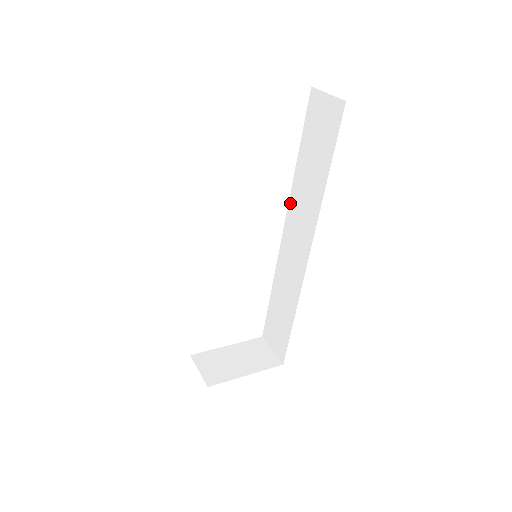
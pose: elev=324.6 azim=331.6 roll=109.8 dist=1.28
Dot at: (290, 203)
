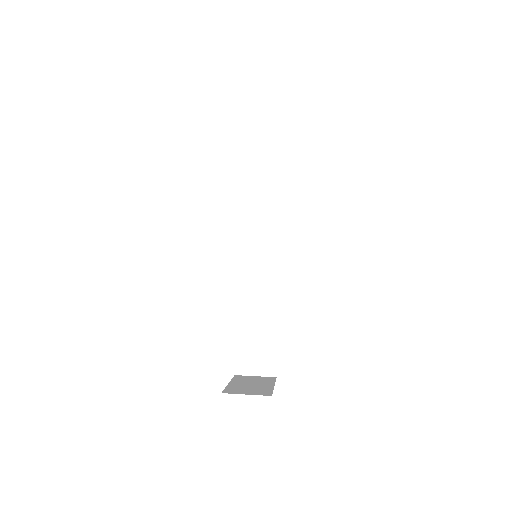
Dot at: (243, 223)
